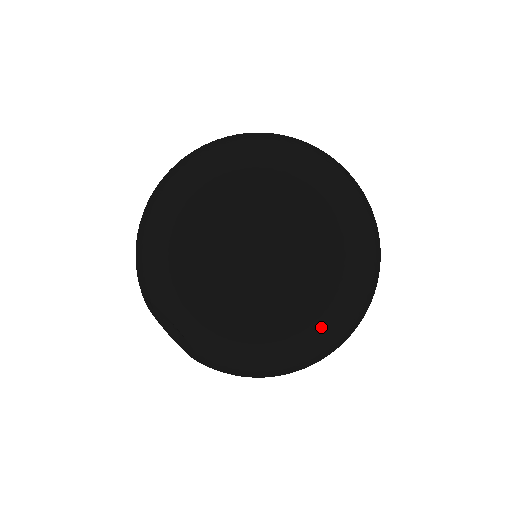
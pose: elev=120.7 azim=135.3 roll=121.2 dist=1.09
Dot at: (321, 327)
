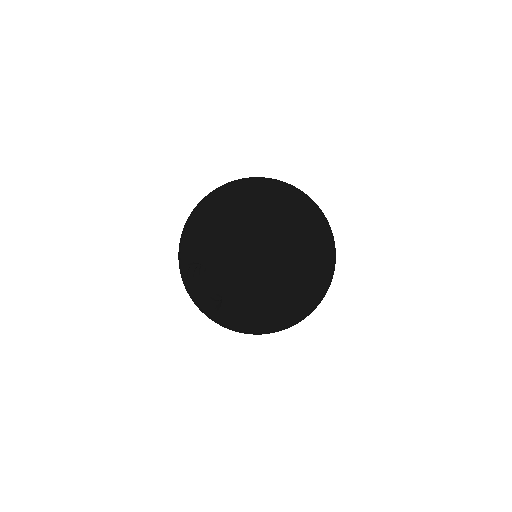
Dot at: (304, 297)
